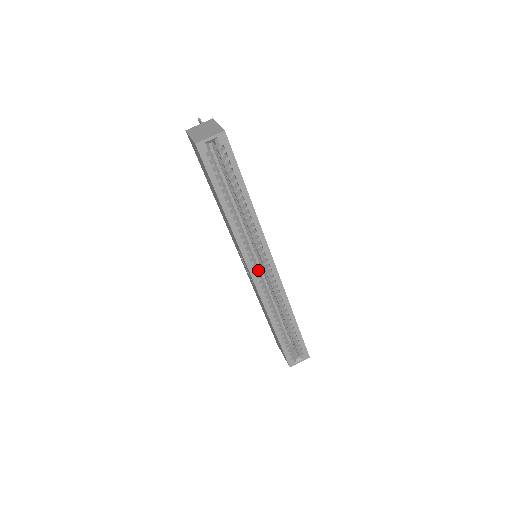
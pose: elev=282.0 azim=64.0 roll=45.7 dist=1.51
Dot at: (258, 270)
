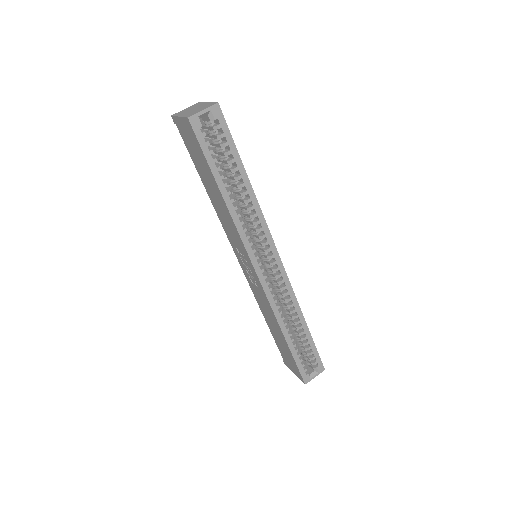
Dot at: (263, 267)
